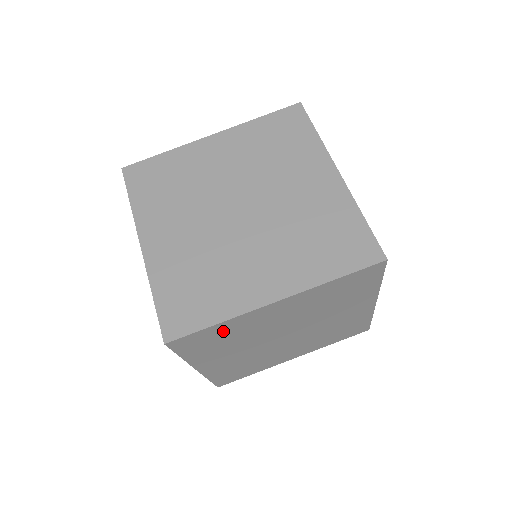
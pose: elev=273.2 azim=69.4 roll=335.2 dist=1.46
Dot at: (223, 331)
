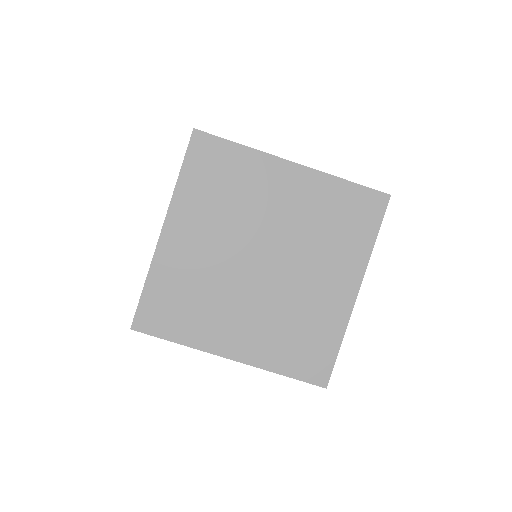
Dot at: occluded
